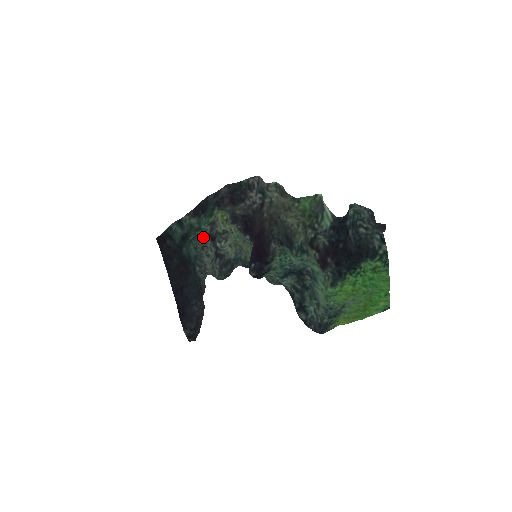
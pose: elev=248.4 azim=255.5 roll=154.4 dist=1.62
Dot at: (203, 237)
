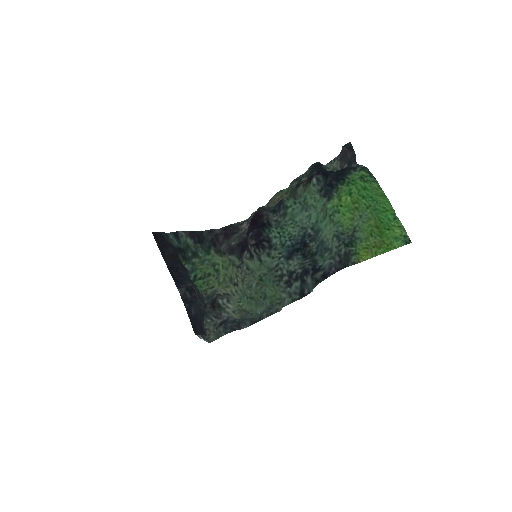
Dot at: (204, 323)
